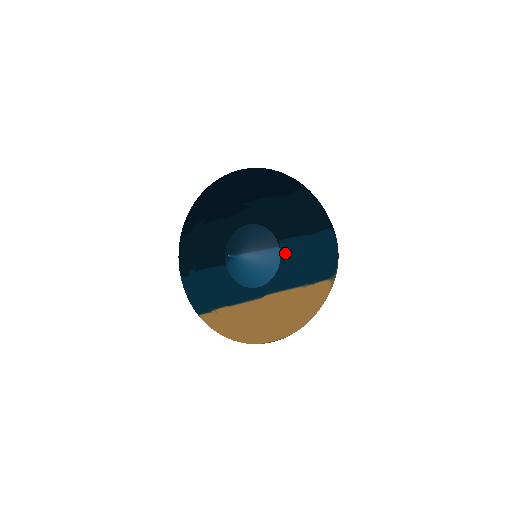
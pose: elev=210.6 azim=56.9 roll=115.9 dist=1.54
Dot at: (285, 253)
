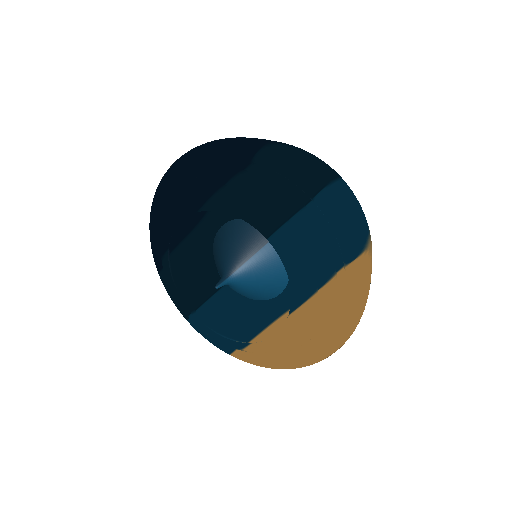
Dot at: (284, 252)
